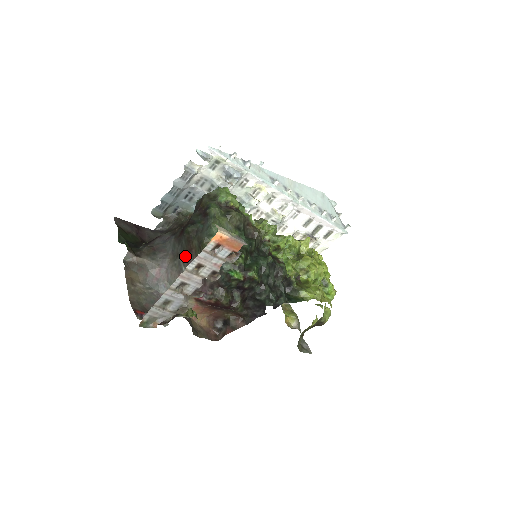
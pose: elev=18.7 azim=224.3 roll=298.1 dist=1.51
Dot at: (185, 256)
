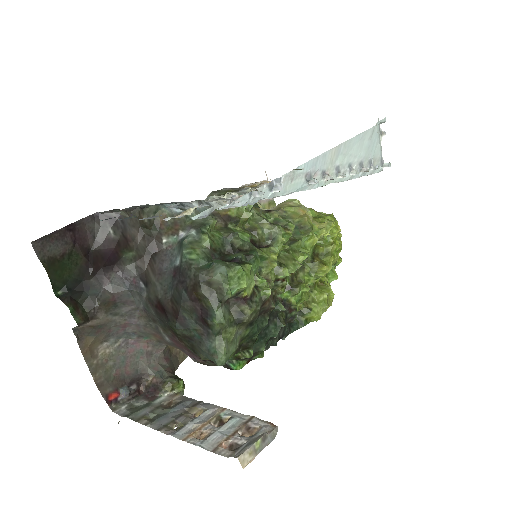
Dot at: (167, 332)
